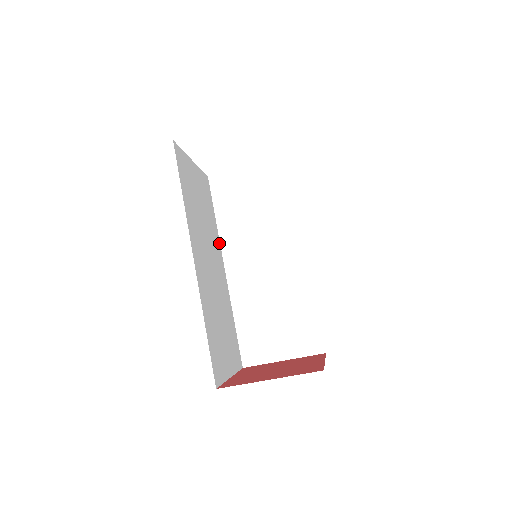
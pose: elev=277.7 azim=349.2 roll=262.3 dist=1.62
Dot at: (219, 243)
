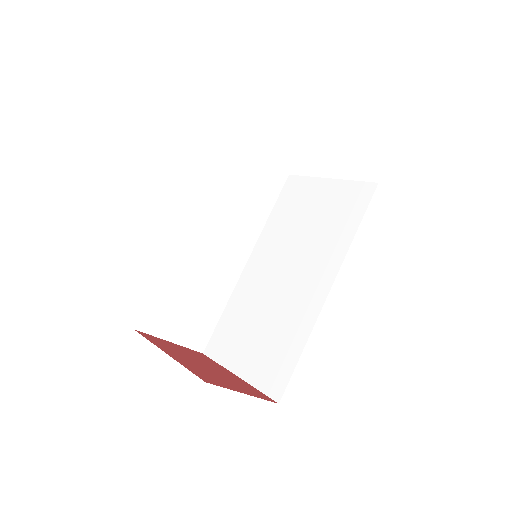
Dot at: (202, 197)
